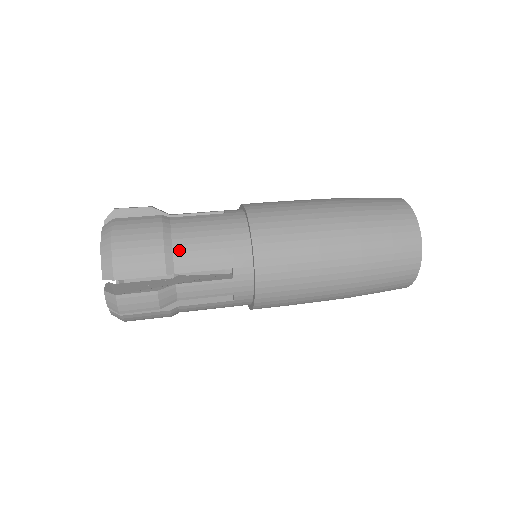
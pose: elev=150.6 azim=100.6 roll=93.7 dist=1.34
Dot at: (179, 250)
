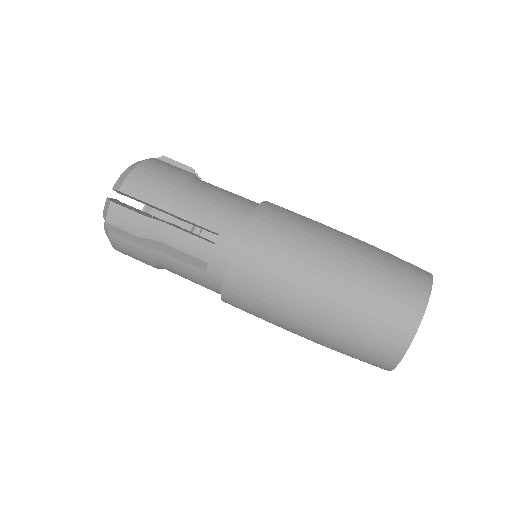
Dot at: (184, 196)
